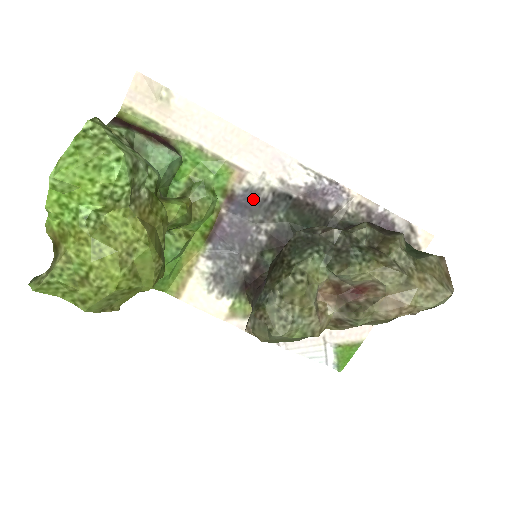
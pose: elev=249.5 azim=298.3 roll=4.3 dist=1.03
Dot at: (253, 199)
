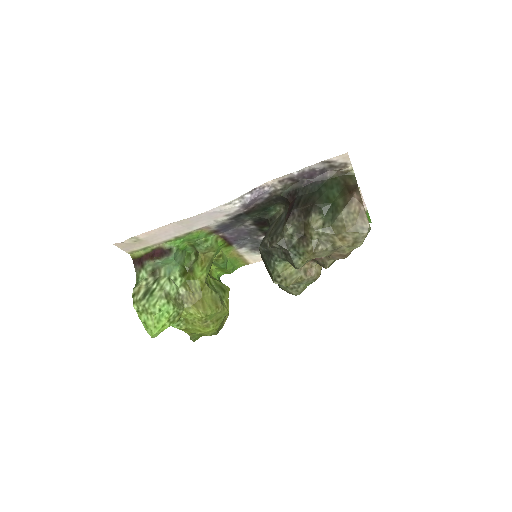
Dot at: (226, 225)
